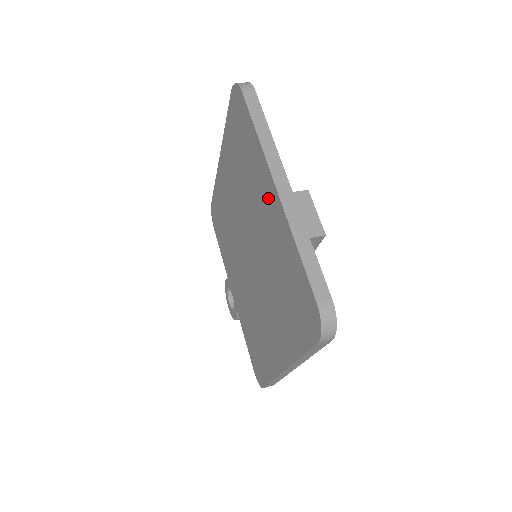
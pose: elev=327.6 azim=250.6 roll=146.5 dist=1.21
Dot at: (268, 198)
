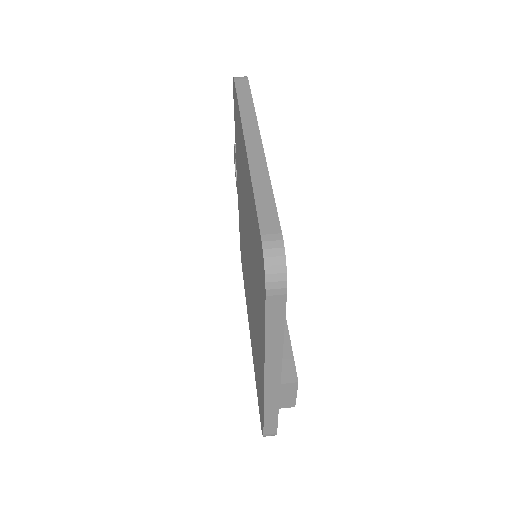
Dot at: (260, 352)
